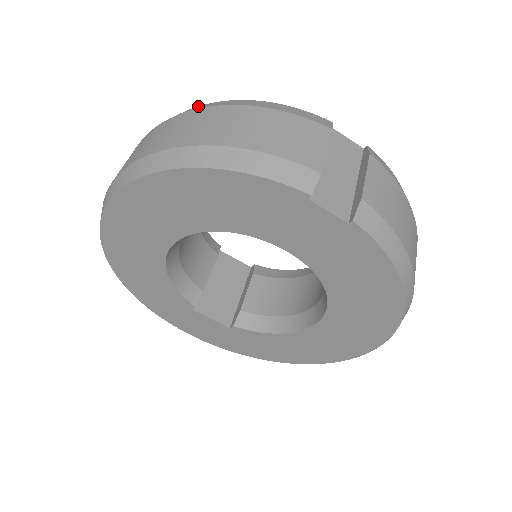
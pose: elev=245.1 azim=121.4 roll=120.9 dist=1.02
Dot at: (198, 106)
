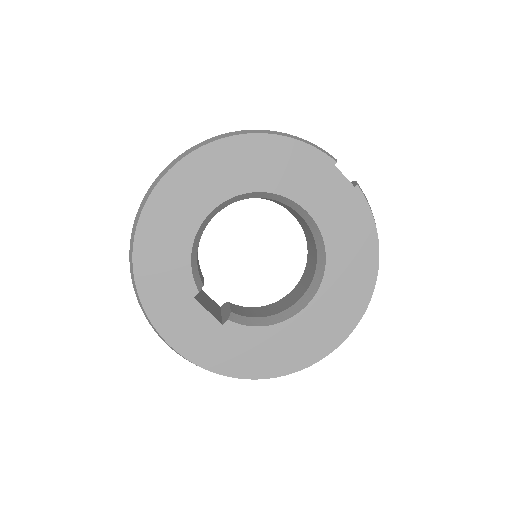
Dot at: occluded
